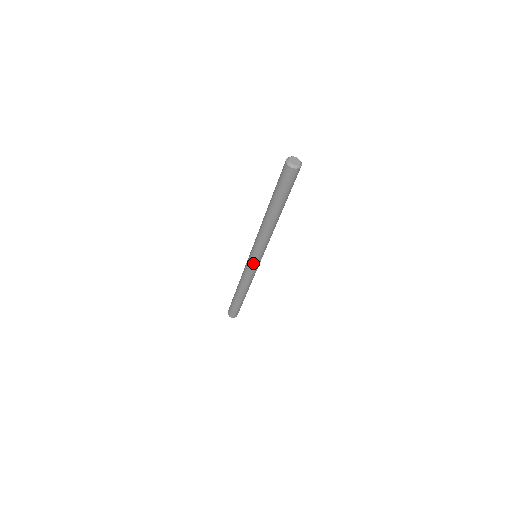
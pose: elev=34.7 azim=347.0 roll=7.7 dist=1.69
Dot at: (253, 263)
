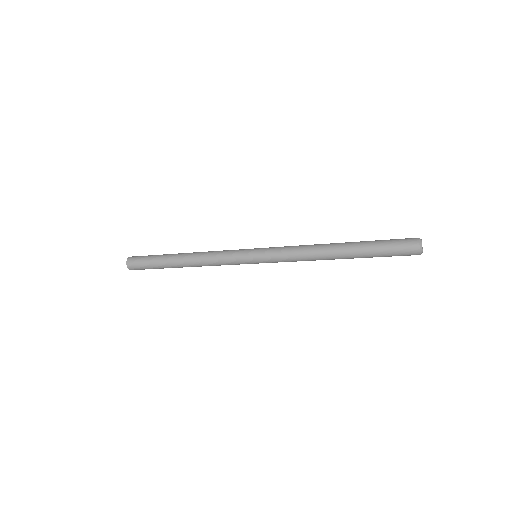
Dot at: occluded
